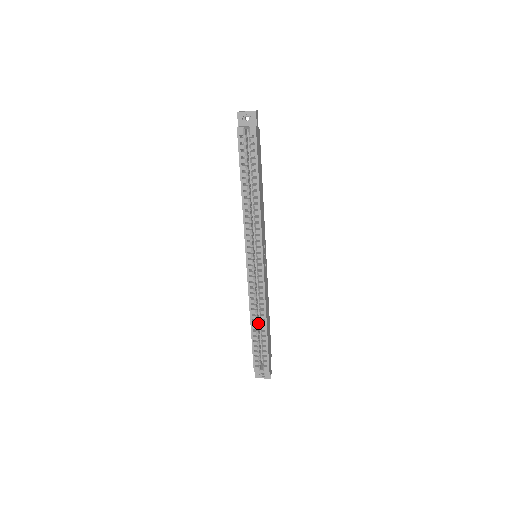
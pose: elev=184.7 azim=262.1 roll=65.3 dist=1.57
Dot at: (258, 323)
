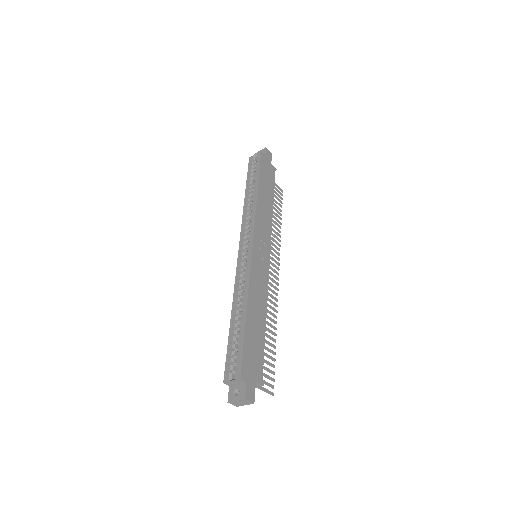
Dot at: occluded
